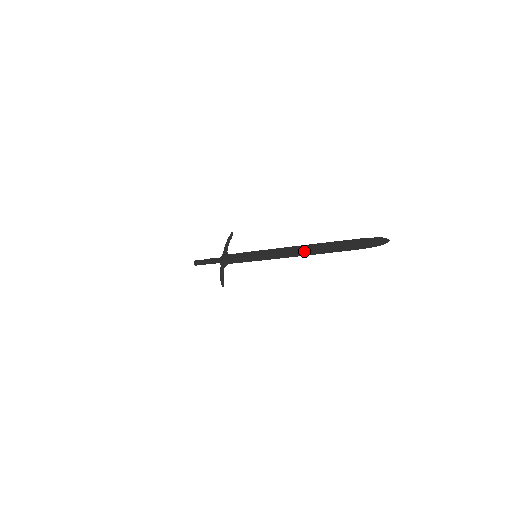
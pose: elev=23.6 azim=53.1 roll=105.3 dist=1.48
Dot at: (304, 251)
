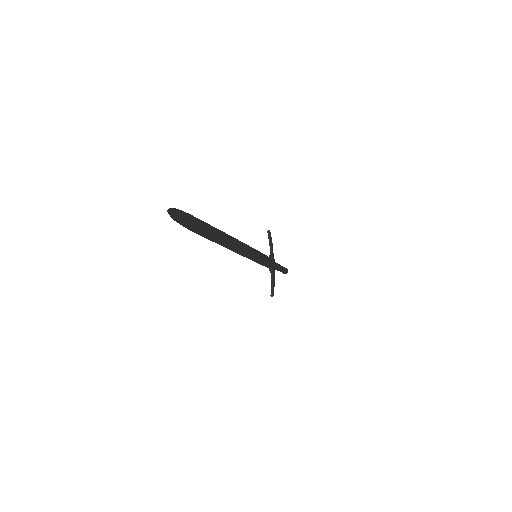
Dot at: (226, 243)
